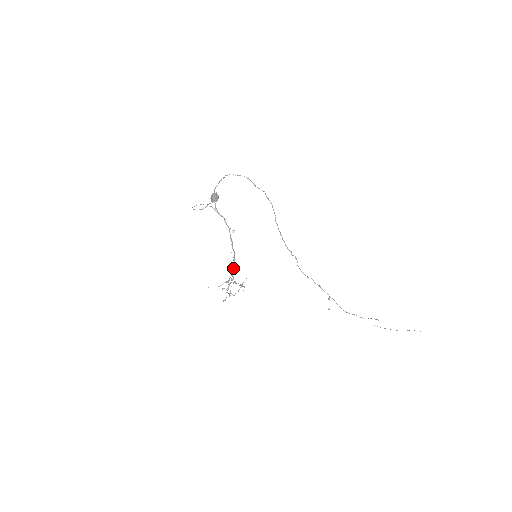
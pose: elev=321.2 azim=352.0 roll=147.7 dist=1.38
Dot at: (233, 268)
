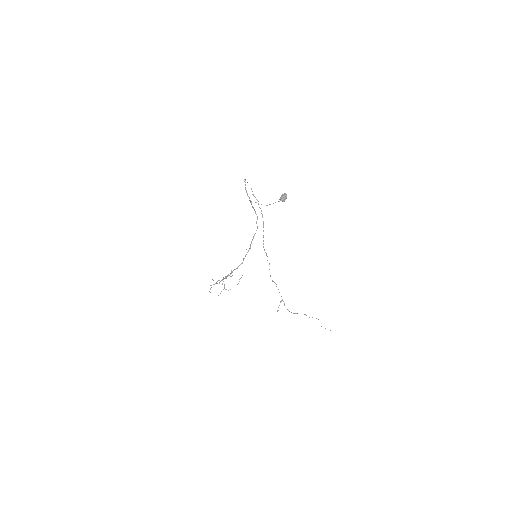
Dot at: (240, 264)
